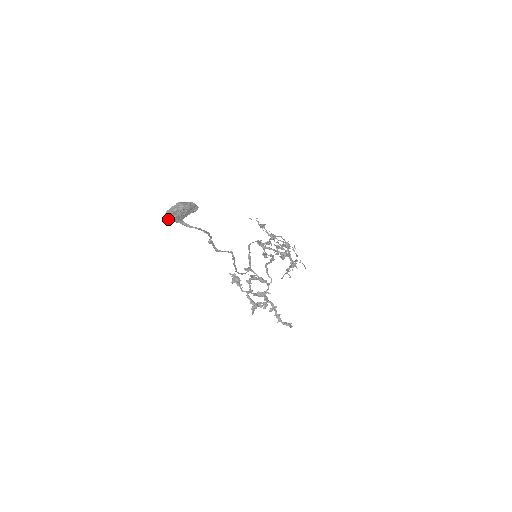
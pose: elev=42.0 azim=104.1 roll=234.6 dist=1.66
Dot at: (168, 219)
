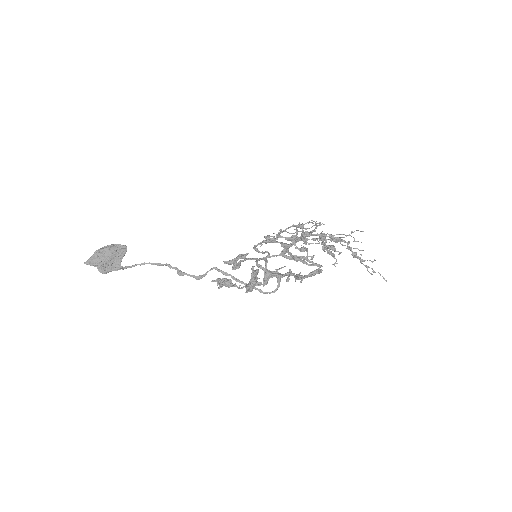
Dot at: (99, 271)
